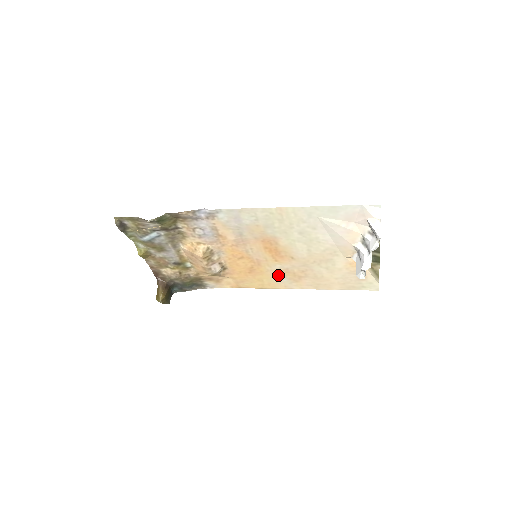
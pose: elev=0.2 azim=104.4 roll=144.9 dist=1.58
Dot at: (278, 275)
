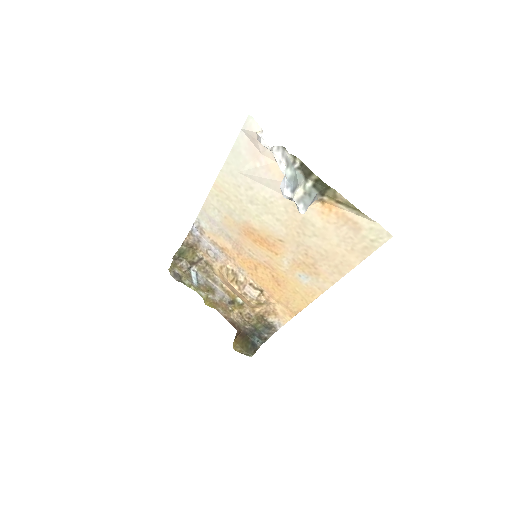
Dot at: (298, 275)
